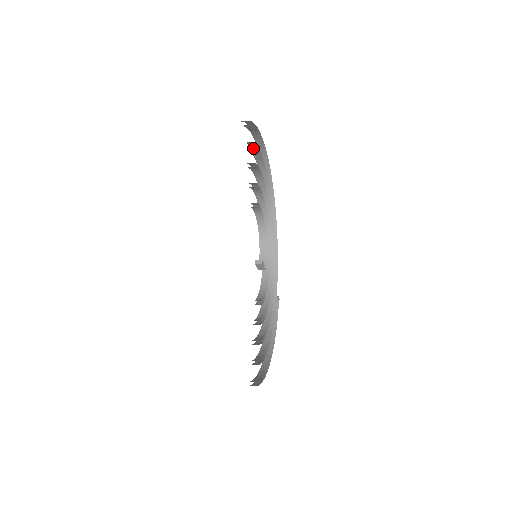
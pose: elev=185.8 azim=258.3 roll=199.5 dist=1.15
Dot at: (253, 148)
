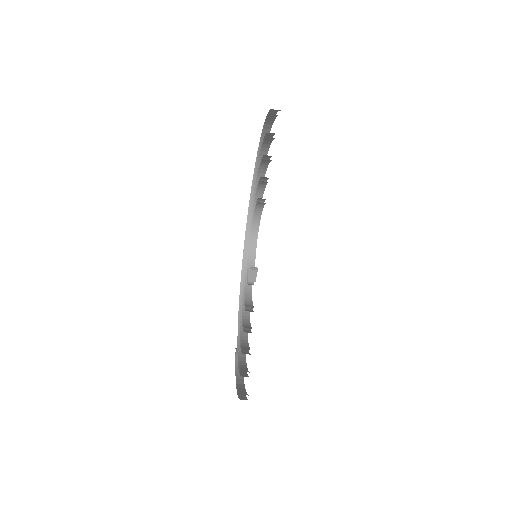
Dot at: occluded
